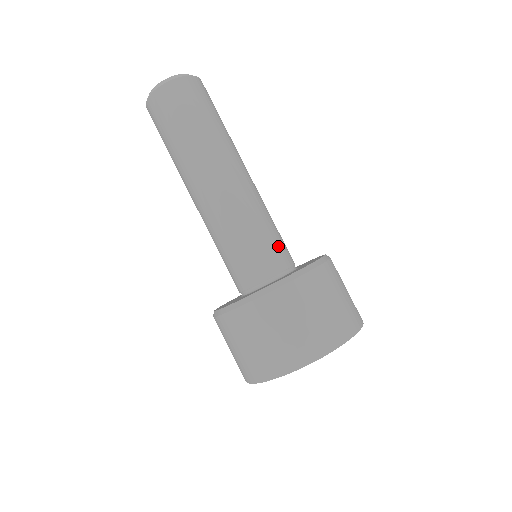
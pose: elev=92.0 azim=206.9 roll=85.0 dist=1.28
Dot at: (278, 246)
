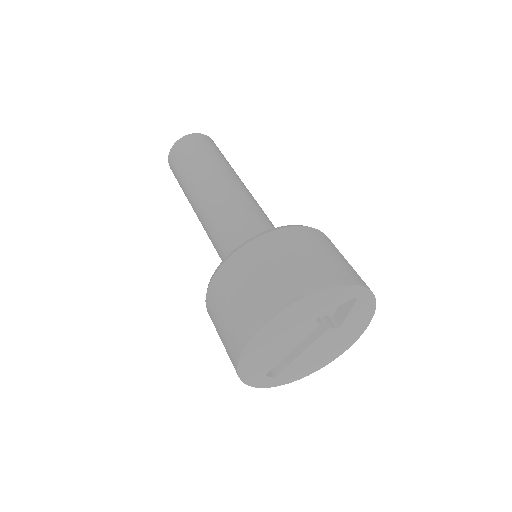
Dot at: occluded
